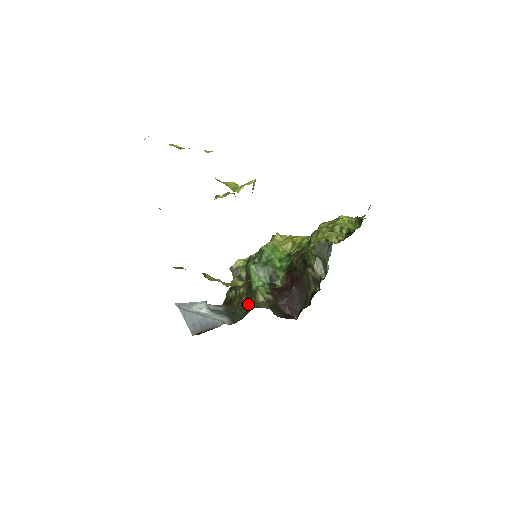
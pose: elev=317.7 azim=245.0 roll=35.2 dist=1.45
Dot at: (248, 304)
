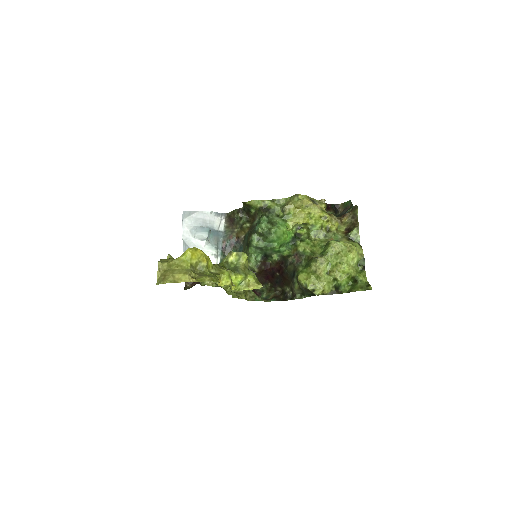
Dot at: occluded
